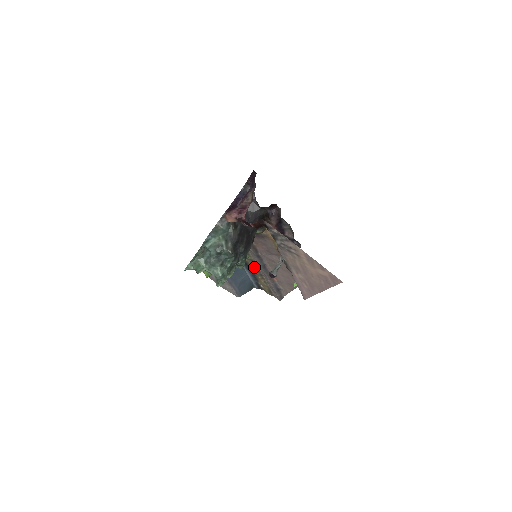
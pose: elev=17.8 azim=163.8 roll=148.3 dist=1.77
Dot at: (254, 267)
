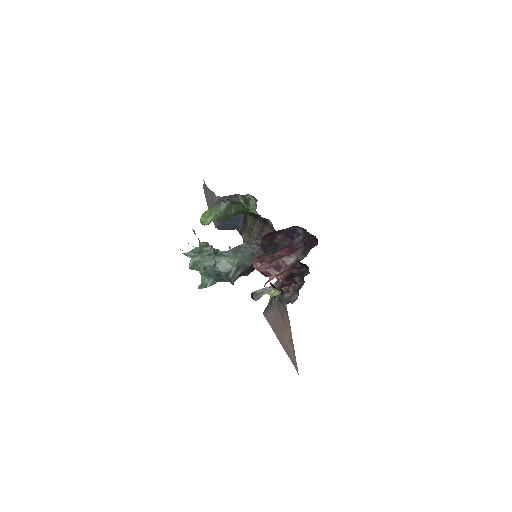
Dot at: (250, 230)
